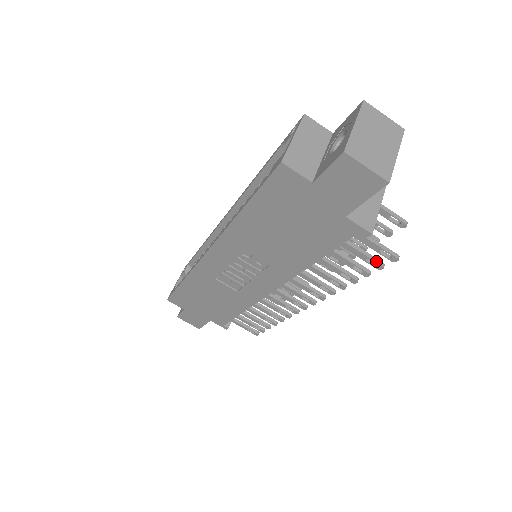
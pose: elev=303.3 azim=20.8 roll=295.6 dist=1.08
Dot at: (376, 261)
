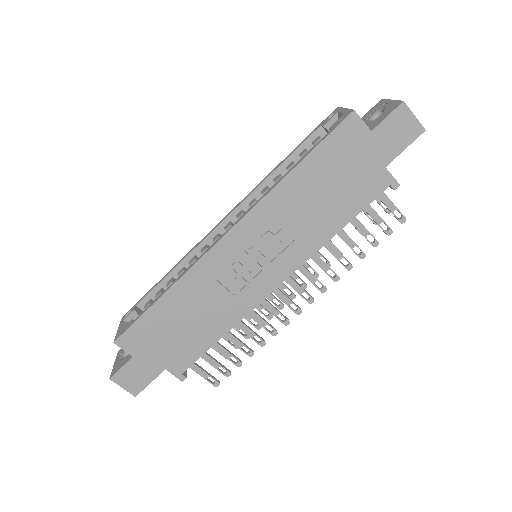
Dot at: occluded
